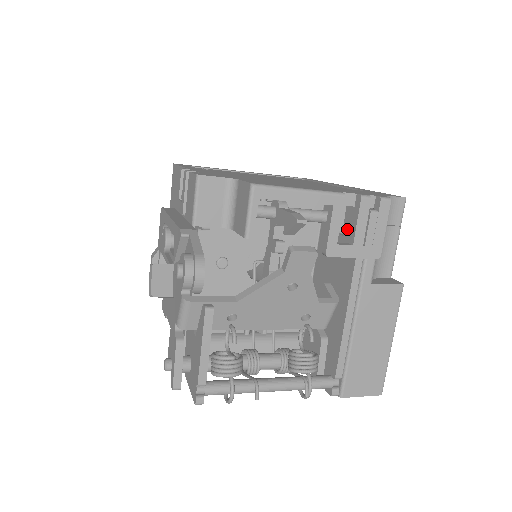
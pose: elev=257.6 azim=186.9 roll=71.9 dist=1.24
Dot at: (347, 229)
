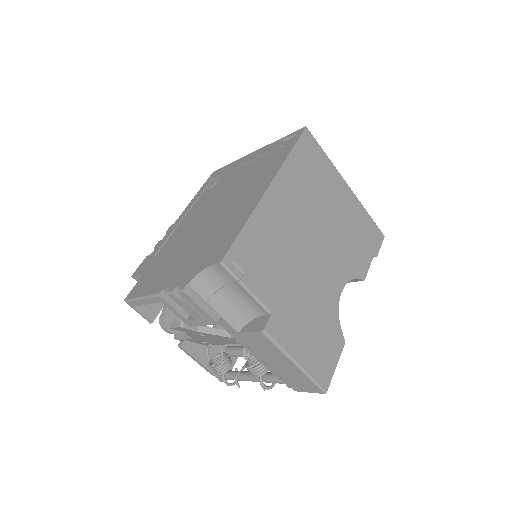
Dot at: occluded
